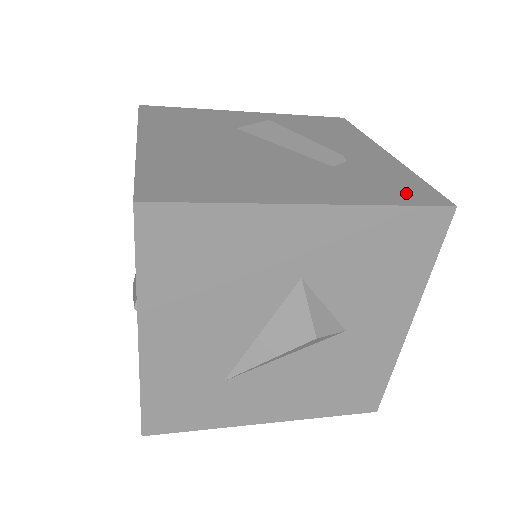
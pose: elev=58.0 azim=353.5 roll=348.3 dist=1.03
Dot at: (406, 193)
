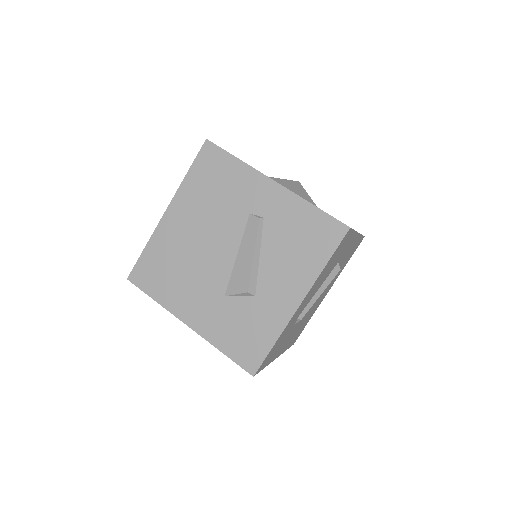
Dot at: occluded
